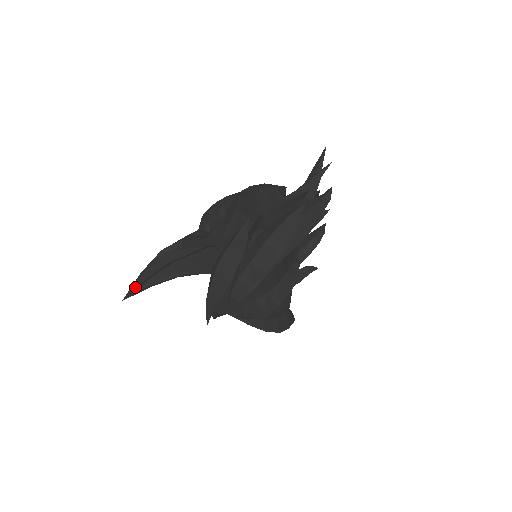
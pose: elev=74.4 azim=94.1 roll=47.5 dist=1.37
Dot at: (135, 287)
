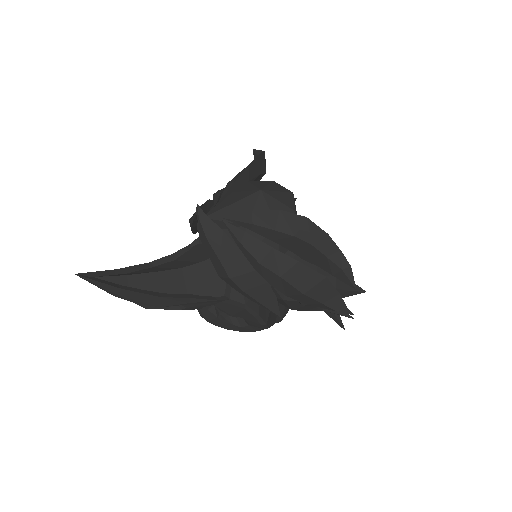
Dot at: (98, 273)
